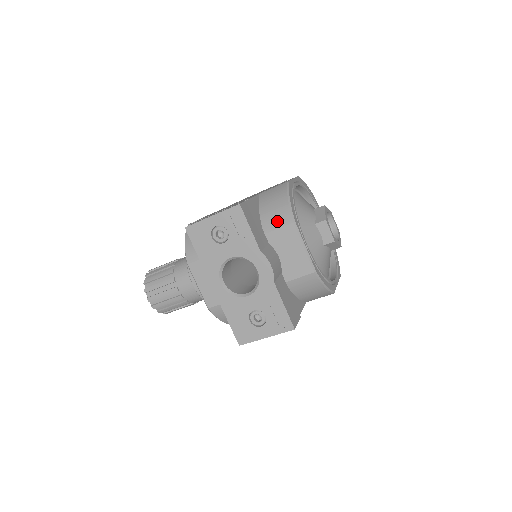
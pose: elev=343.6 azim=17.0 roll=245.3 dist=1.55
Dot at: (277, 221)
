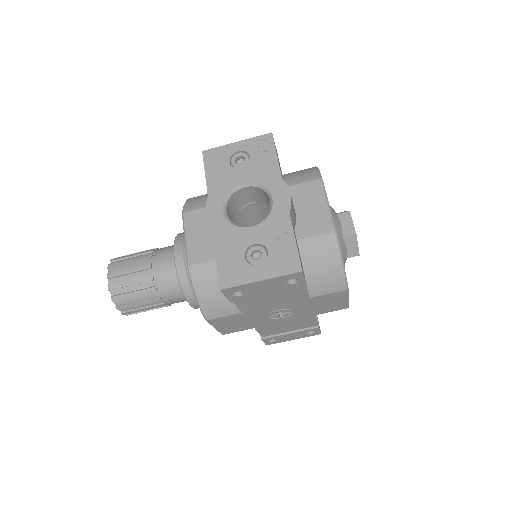
Dot at: (302, 178)
